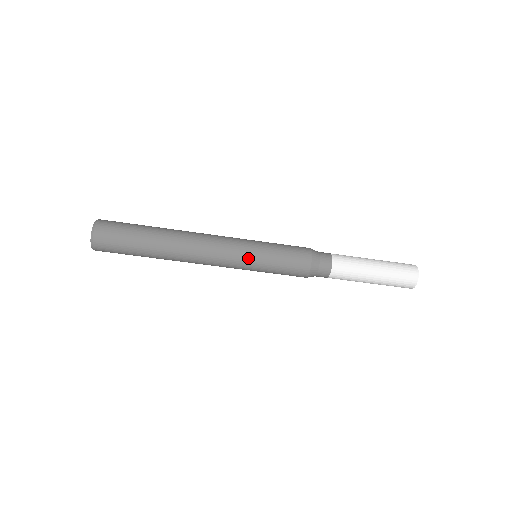
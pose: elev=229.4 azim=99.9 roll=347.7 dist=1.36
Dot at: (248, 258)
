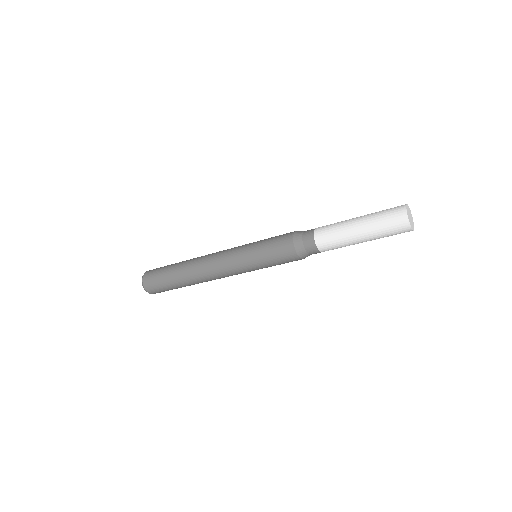
Dot at: (242, 254)
